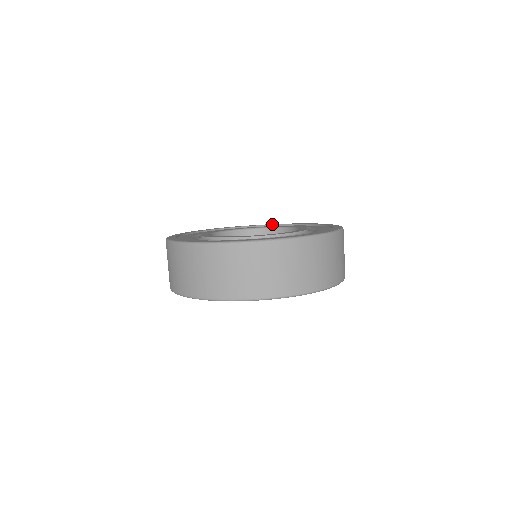
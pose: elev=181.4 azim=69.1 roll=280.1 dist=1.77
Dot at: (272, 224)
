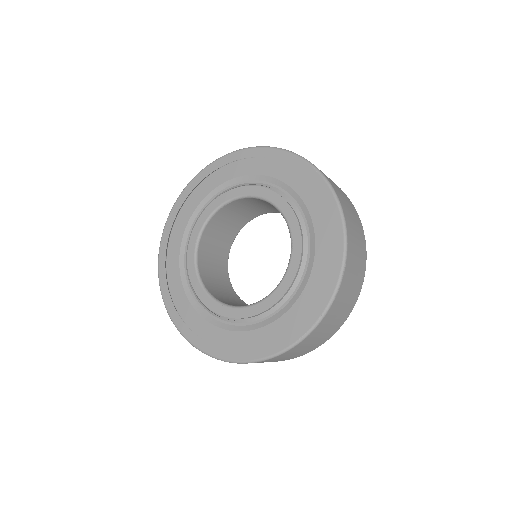
Dot at: (280, 158)
